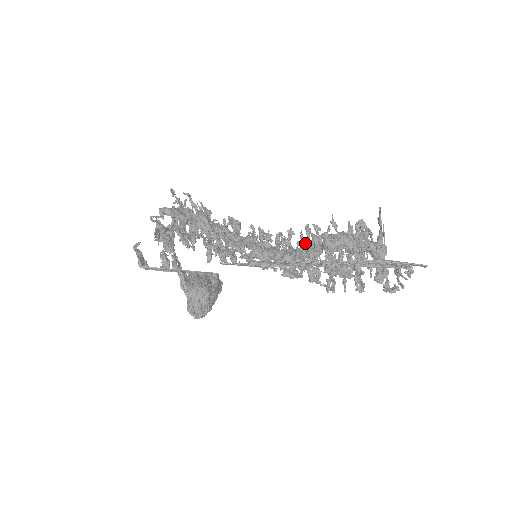
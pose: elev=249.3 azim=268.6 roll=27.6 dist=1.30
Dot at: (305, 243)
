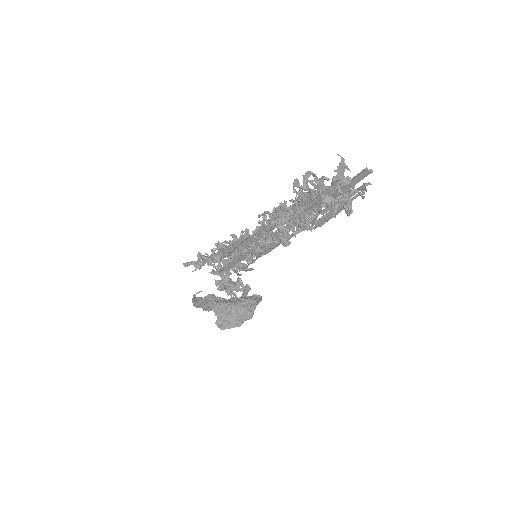
Dot at: occluded
